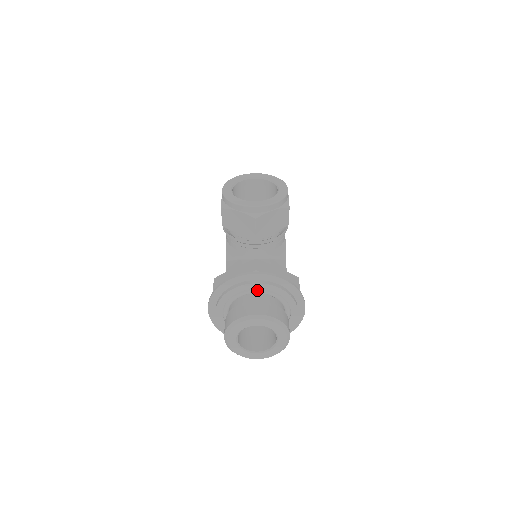
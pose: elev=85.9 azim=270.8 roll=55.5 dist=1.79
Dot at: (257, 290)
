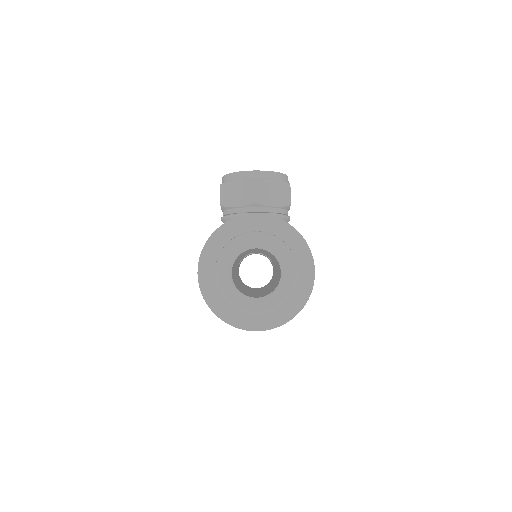
Dot at: occluded
